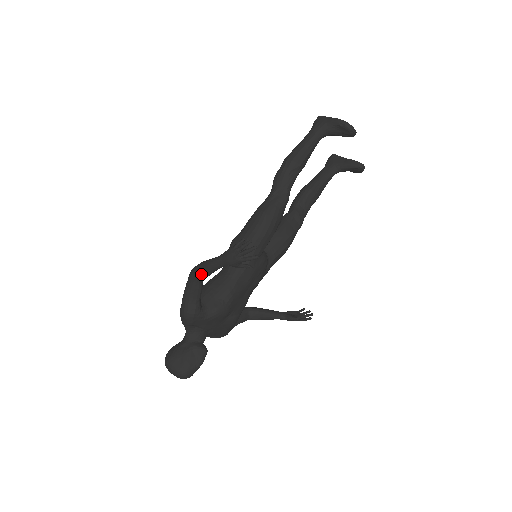
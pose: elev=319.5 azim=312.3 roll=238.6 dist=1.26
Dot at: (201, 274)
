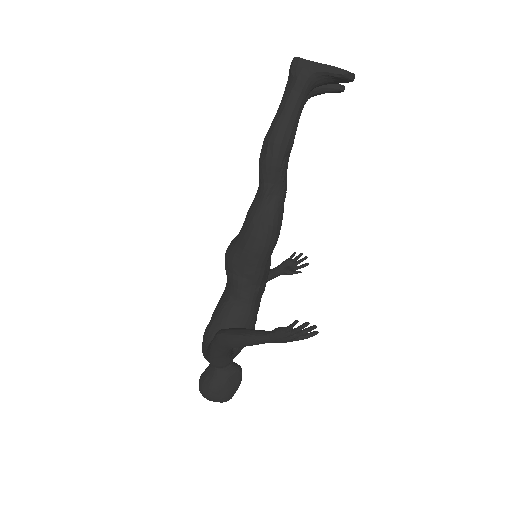
Dot at: (239, 347)
